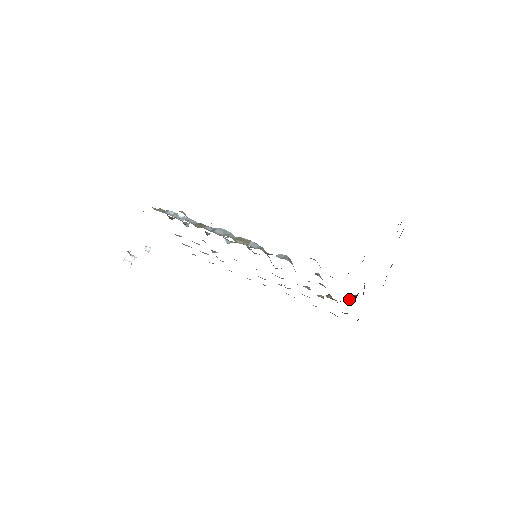
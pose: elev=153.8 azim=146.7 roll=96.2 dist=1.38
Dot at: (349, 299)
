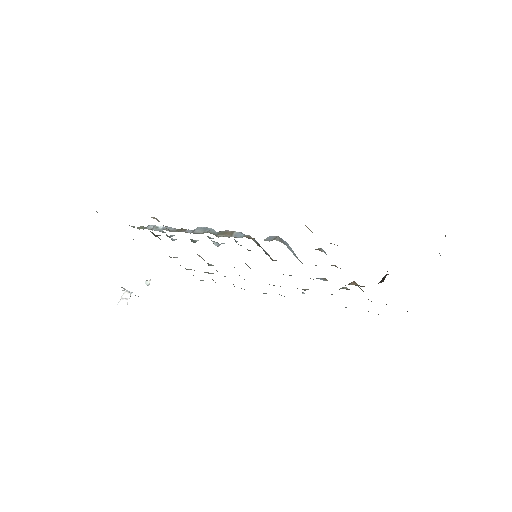
Dot at: occluded
